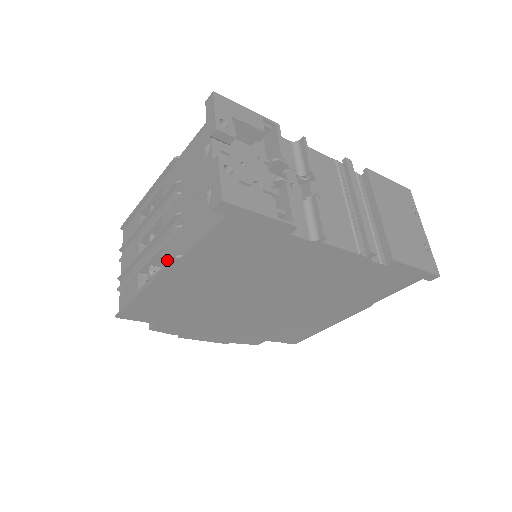
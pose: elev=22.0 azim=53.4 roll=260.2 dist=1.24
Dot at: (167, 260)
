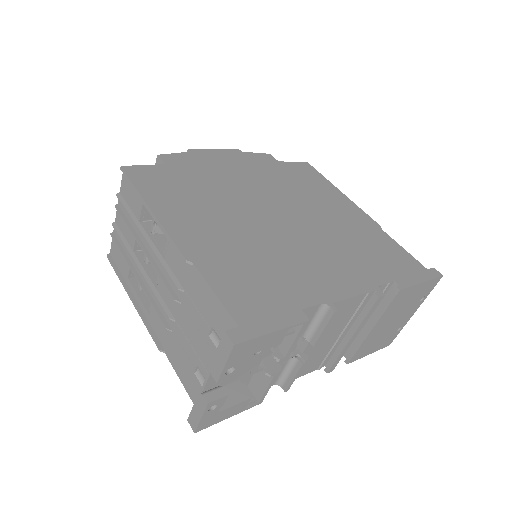
Dot at: (154, 323)
